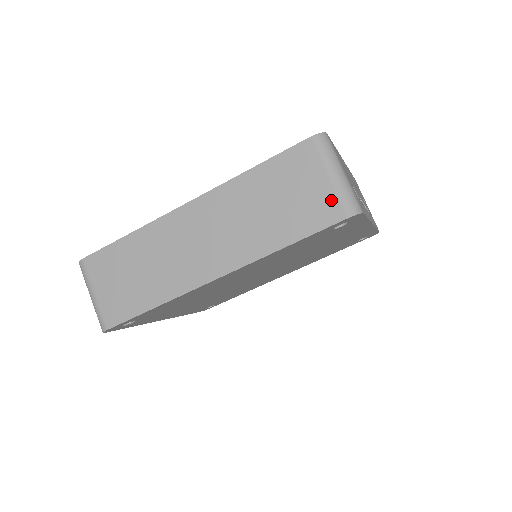
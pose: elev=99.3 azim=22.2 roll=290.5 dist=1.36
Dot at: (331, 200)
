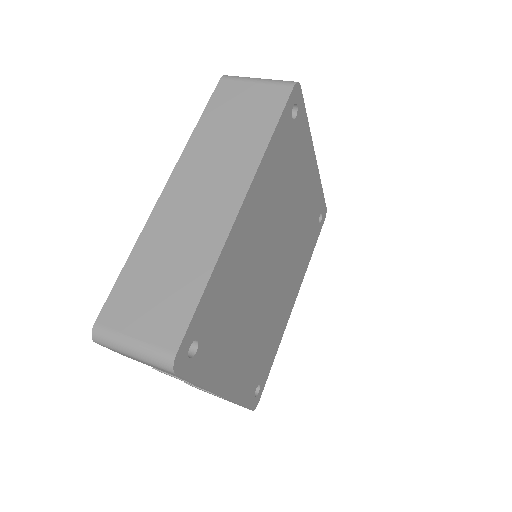
Dot at: (271, 89)
